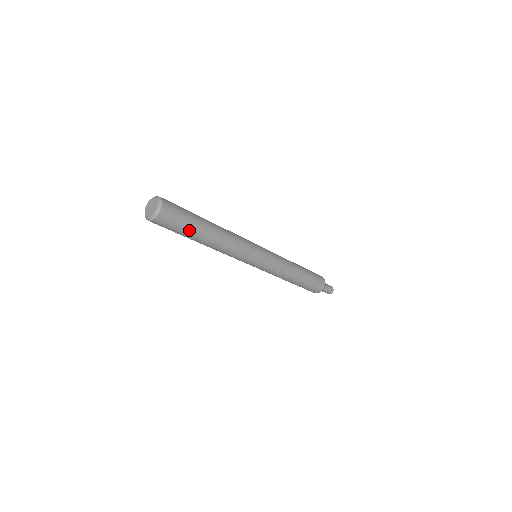
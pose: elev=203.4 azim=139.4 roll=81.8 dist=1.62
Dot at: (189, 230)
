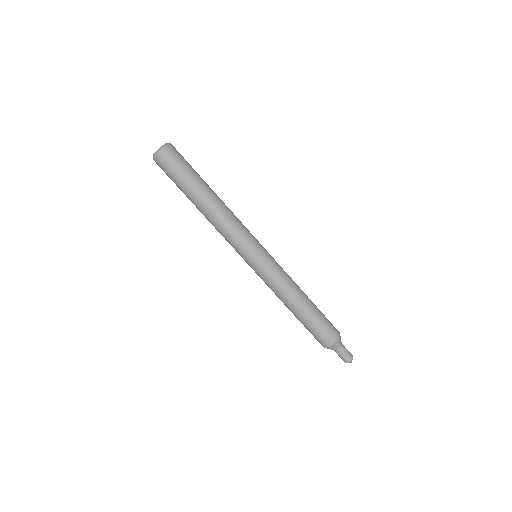
Dot at: (196, 172)
